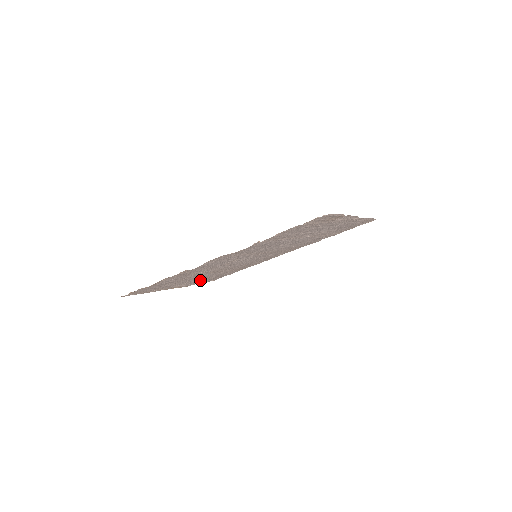
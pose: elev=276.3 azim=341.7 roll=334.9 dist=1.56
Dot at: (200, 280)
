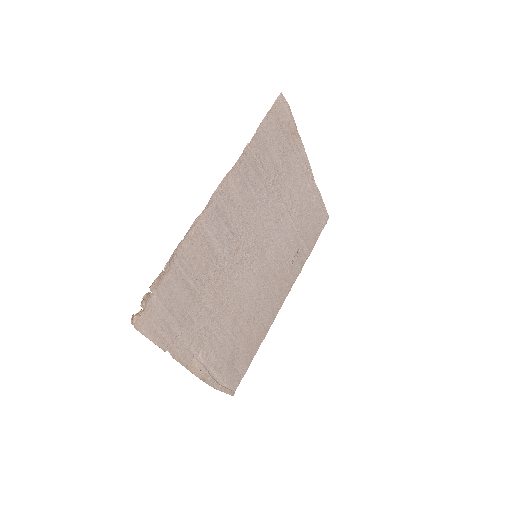
Dot at: (216, 355)
